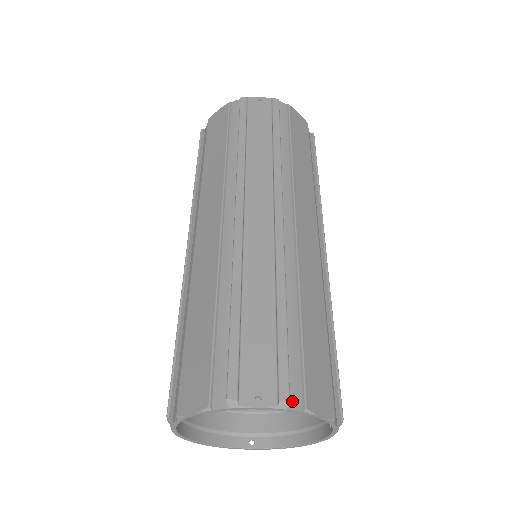
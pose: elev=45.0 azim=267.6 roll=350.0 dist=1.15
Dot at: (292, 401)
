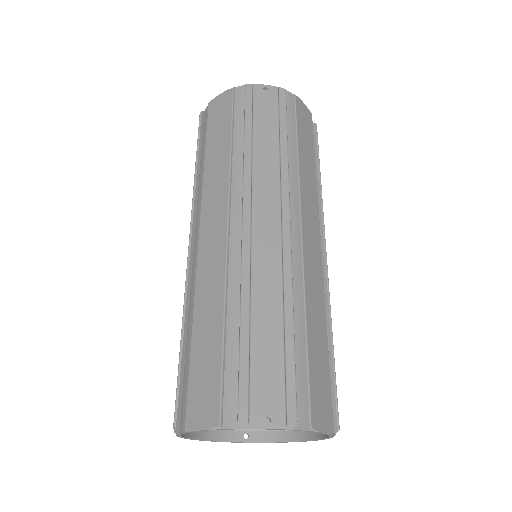
Dot at: (298, 421)
